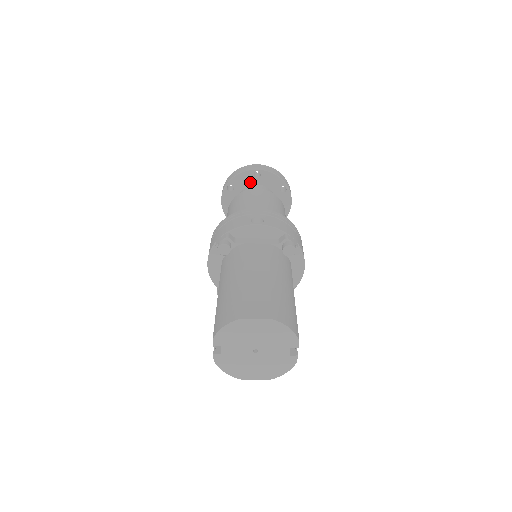
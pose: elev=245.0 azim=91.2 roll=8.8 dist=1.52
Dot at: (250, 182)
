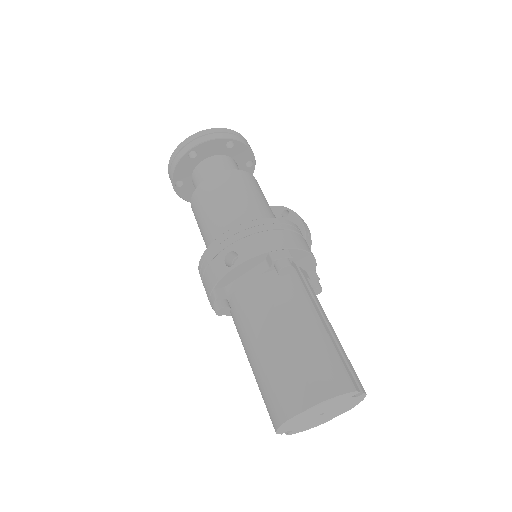
Dot at: (192, 165)
